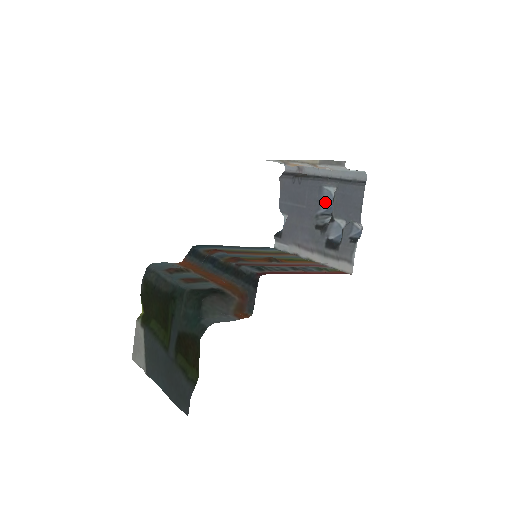
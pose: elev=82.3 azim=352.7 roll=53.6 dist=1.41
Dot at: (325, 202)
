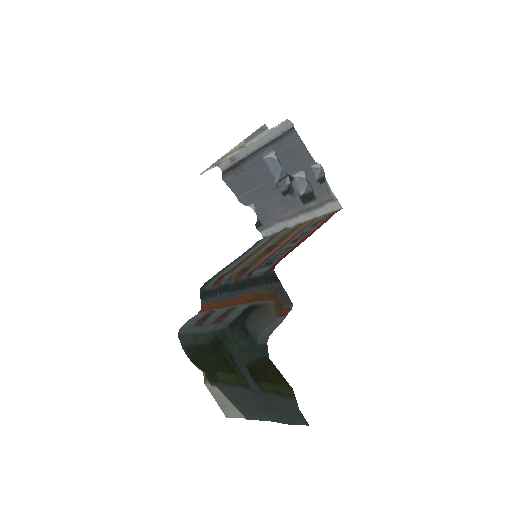
Dot at: (274, 169)
